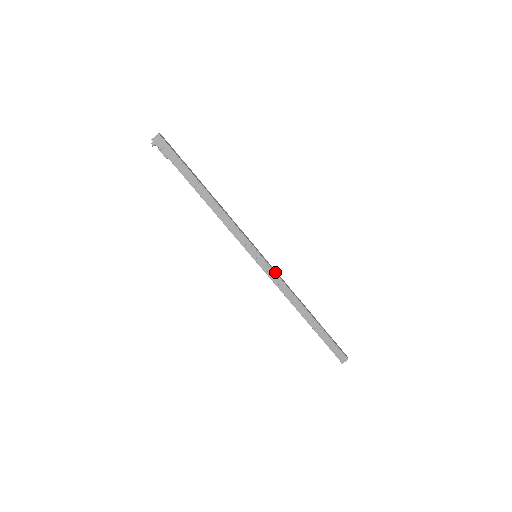
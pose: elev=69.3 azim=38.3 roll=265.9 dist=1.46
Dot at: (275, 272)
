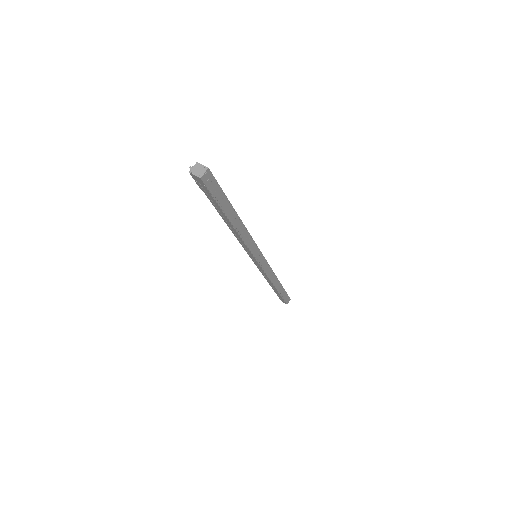
Dot at: (264, 271)
